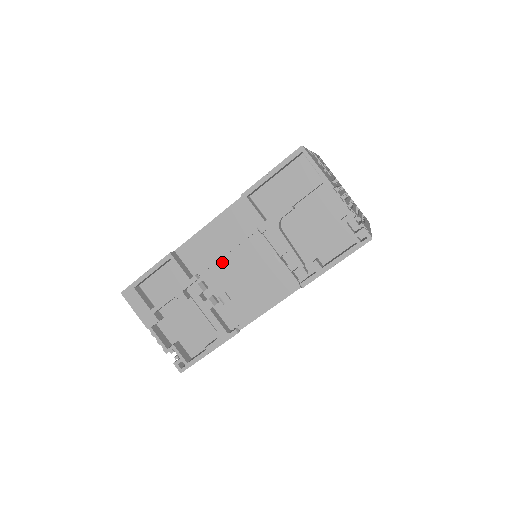
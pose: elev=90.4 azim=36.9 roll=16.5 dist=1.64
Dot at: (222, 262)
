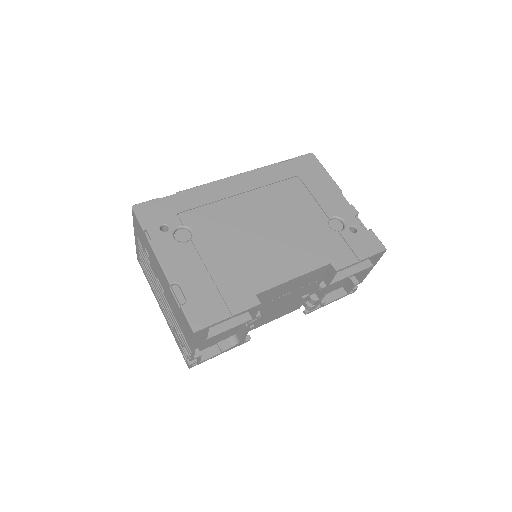
Dot at: (277, 300)
